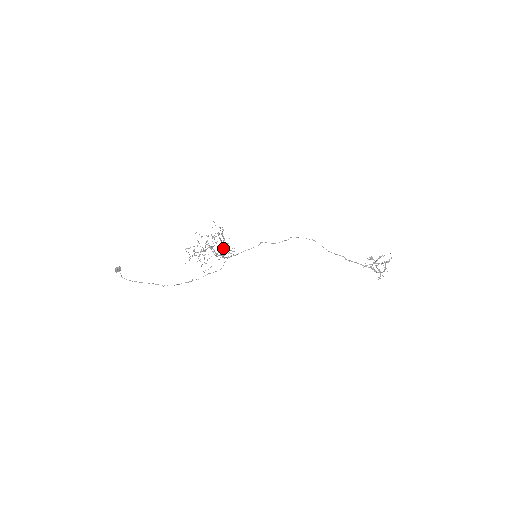
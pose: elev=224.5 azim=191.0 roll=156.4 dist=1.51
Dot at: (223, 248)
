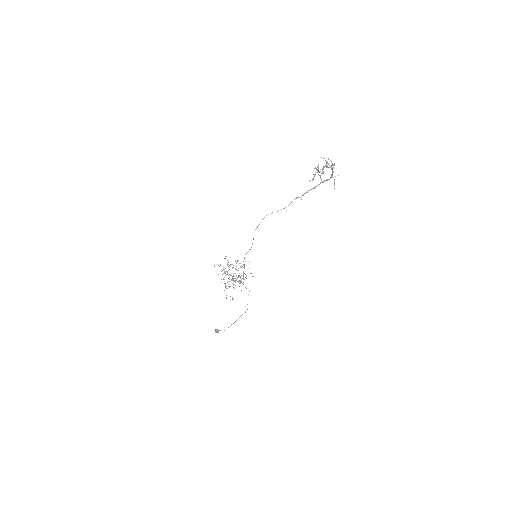
Dot at: occluded
